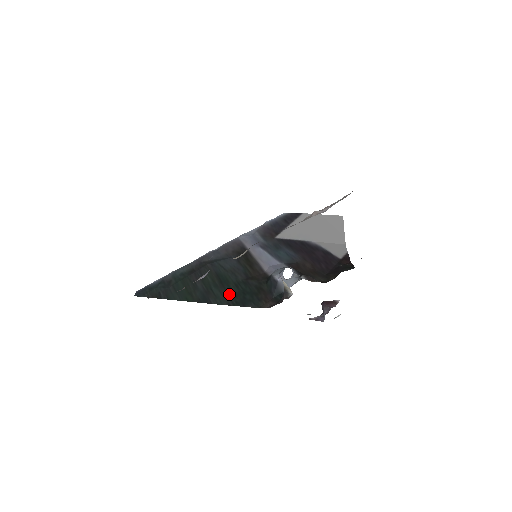
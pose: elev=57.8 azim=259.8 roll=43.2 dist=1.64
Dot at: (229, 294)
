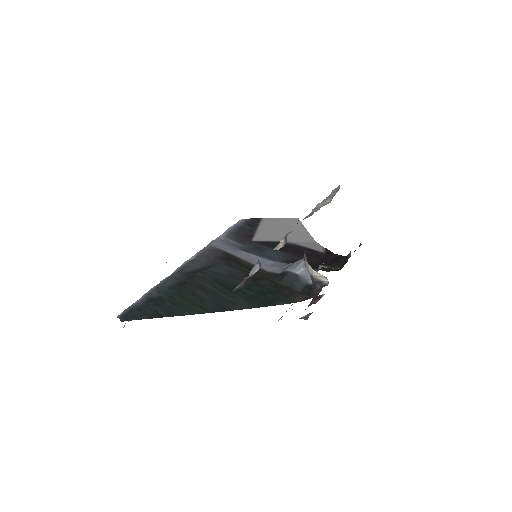
Dot at: (246, 297)
